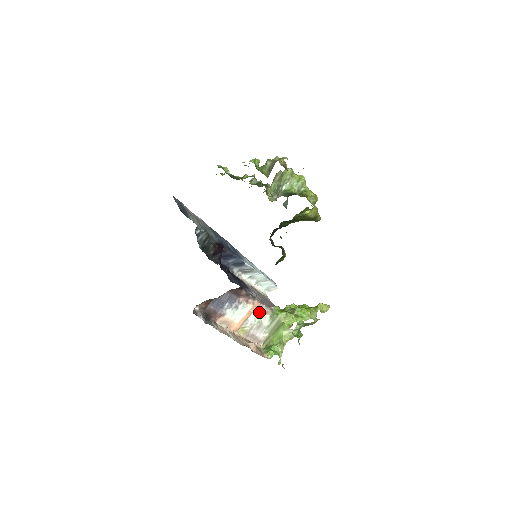
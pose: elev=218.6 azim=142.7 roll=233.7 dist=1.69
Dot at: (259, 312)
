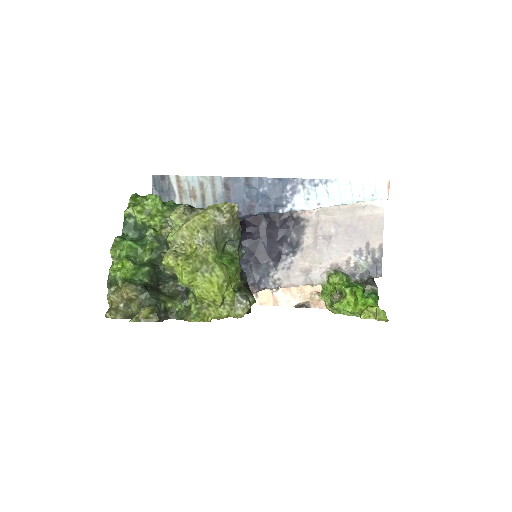
Dot at: occluded
